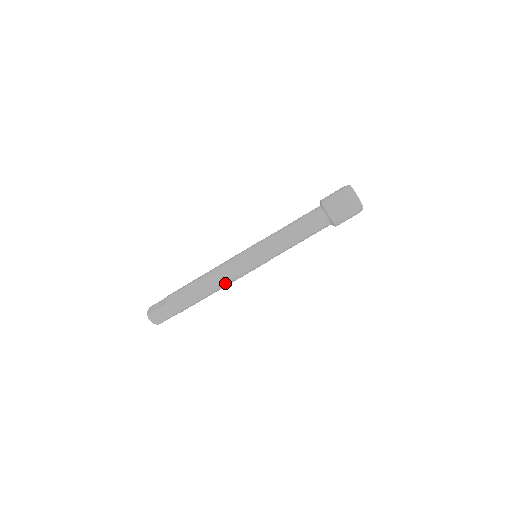
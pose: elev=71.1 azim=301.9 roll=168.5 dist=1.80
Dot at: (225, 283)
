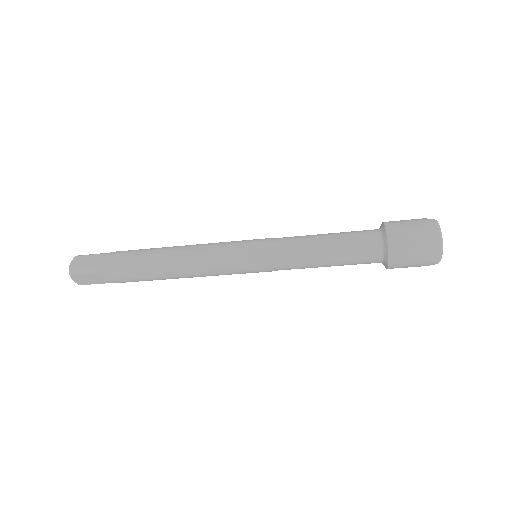
Dot at: (197, 276)
